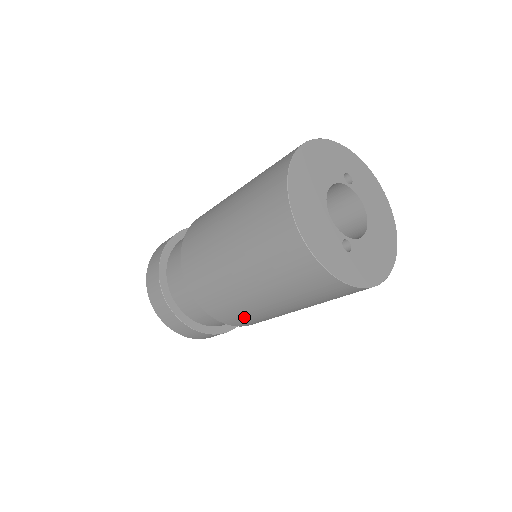
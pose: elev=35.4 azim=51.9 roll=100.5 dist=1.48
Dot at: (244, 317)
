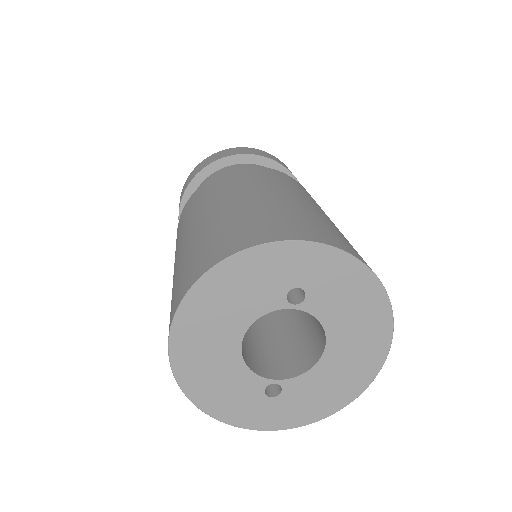
Dot at: occluded
